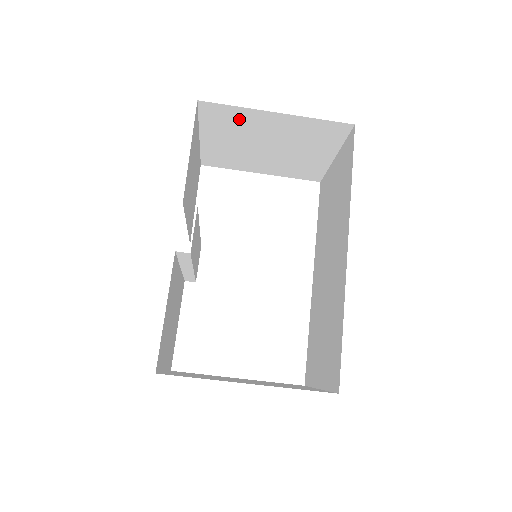
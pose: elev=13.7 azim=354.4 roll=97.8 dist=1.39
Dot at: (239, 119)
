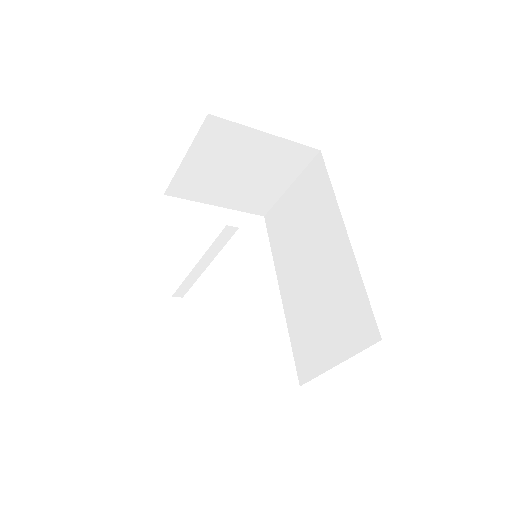
Dot at: (233, 138)
